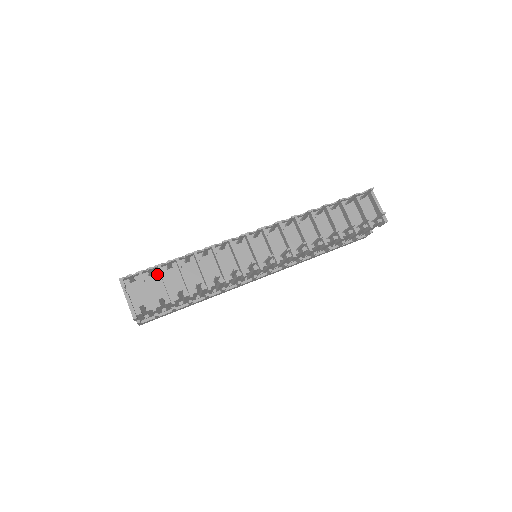
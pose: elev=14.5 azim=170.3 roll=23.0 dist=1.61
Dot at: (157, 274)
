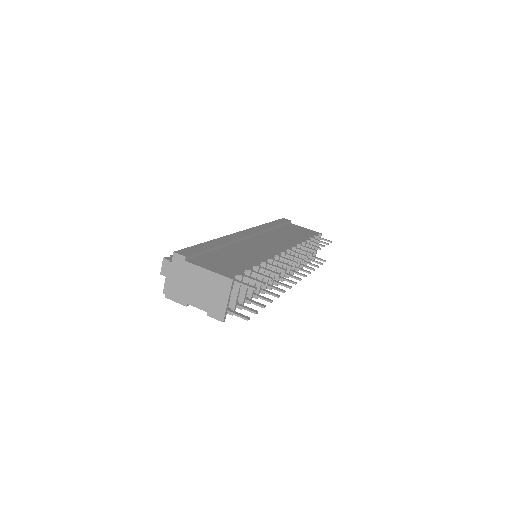
Dot at: occluded
